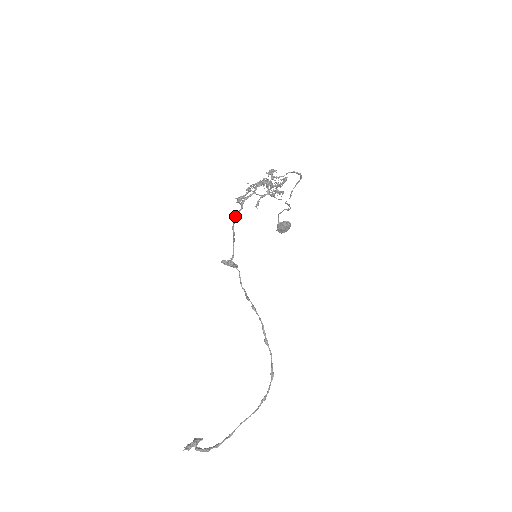
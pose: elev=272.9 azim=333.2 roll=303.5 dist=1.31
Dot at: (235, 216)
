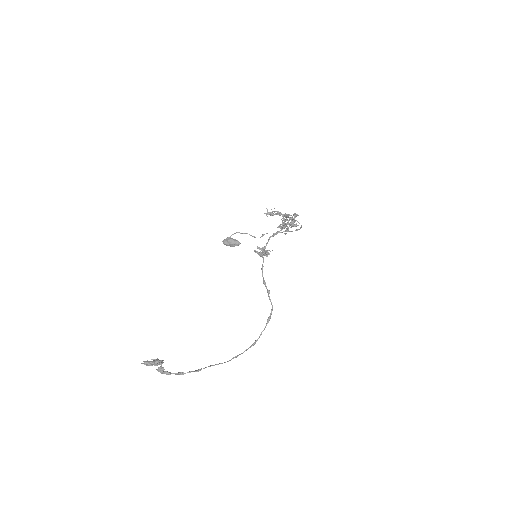
Dot at: (284, 227)
